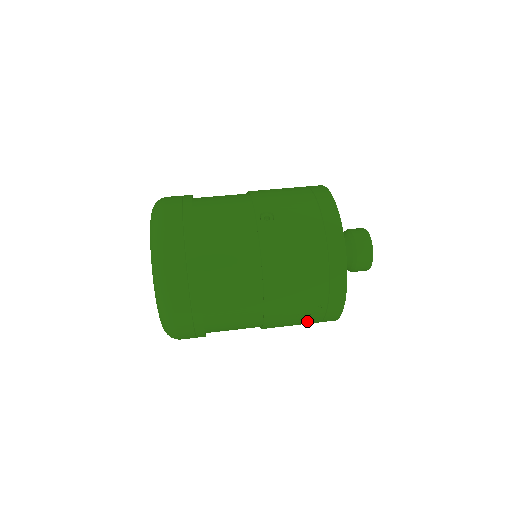
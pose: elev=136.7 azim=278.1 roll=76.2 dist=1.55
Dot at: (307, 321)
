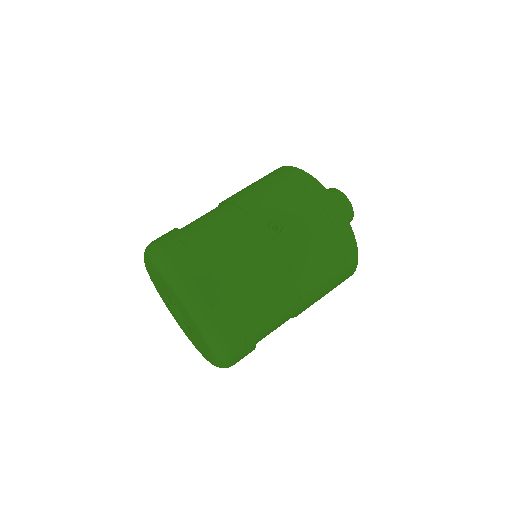
Dot at: occluded
